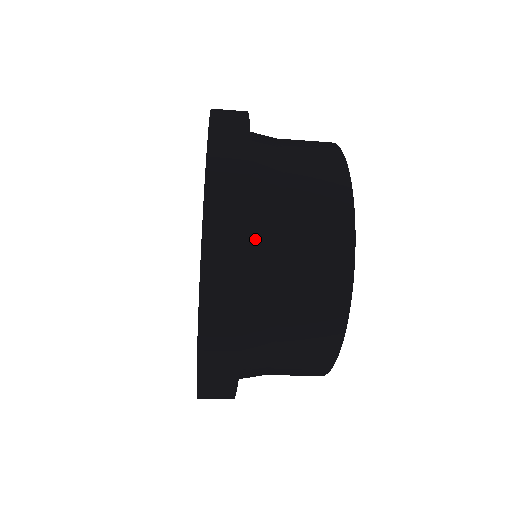
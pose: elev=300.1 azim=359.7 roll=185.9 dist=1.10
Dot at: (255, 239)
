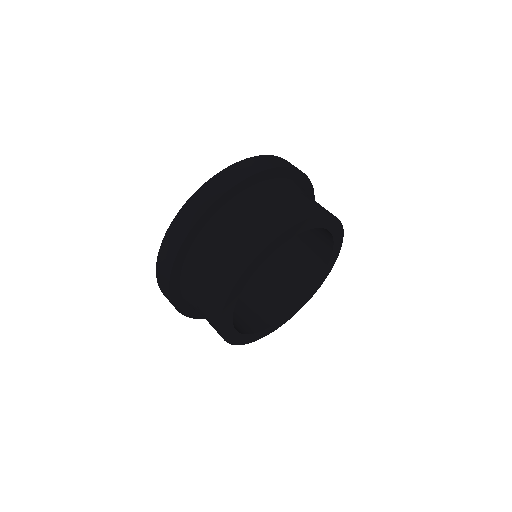
Dot at: (215, 219)
